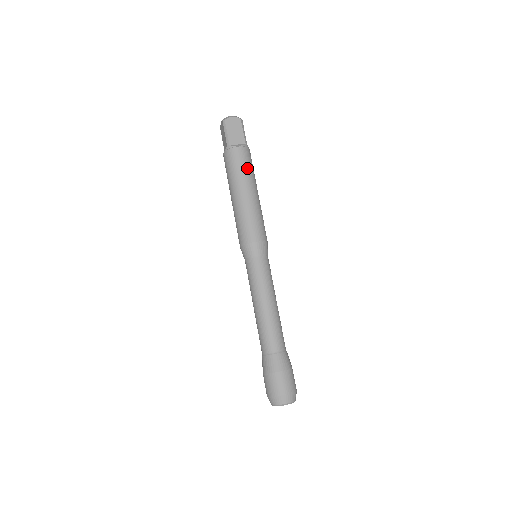
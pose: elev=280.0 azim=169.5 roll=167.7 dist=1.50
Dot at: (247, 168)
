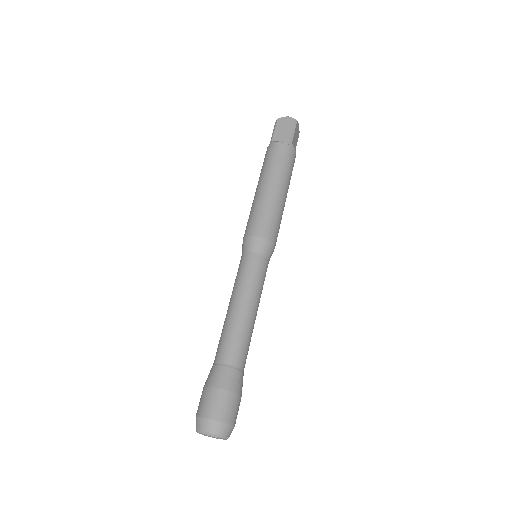
Dot at: (279, 163)
